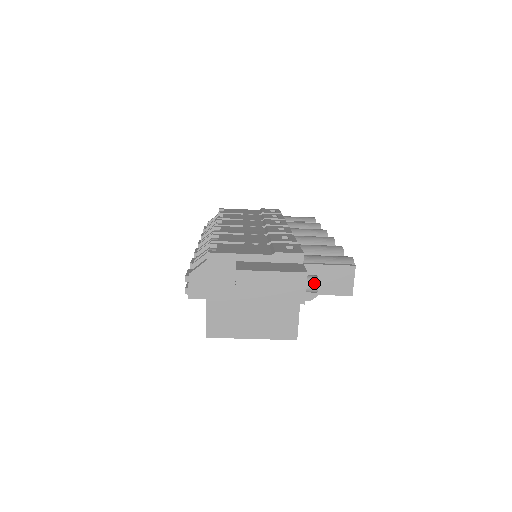
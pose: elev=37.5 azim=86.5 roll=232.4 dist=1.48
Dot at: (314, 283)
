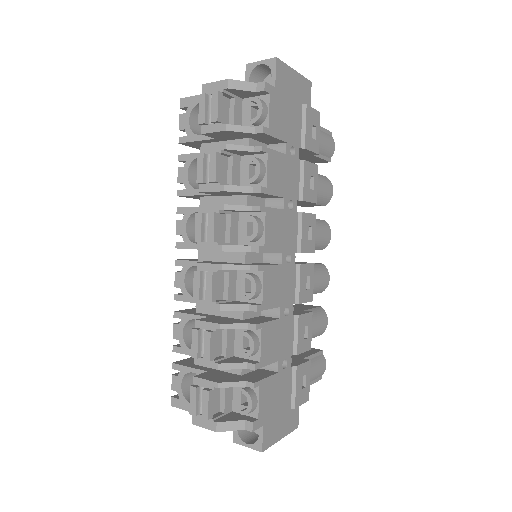
Dot at: occluded
